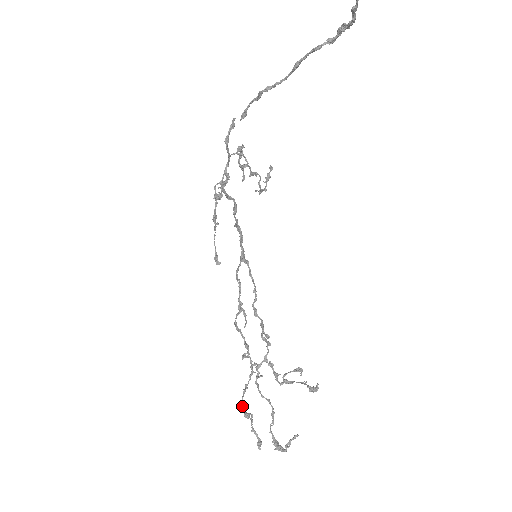
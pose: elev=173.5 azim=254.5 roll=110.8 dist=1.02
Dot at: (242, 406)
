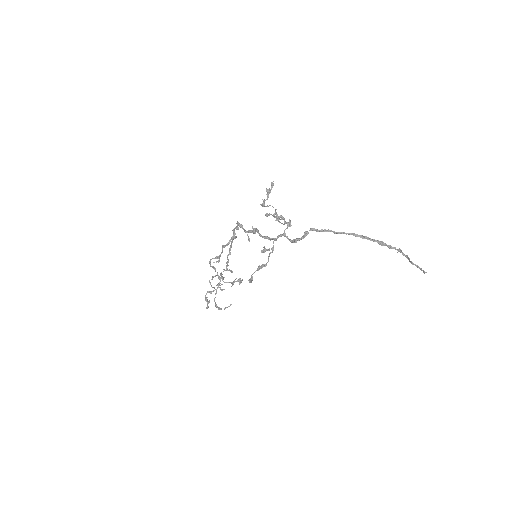
Dot at: (205, 298)
